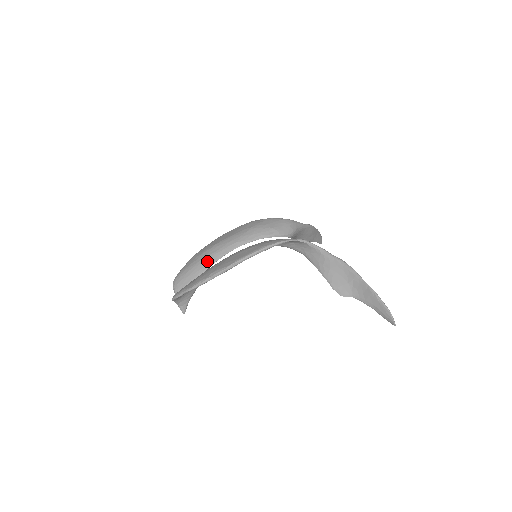
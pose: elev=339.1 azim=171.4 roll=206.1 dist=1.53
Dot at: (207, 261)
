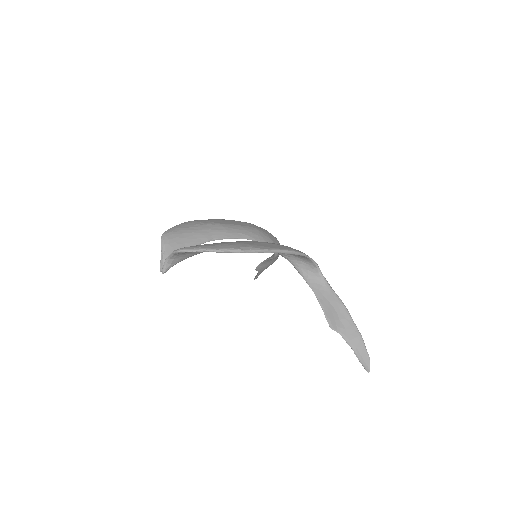
Dot at: (210, 234)
